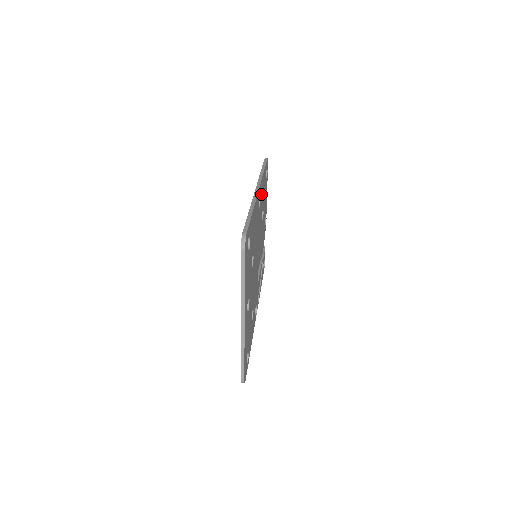
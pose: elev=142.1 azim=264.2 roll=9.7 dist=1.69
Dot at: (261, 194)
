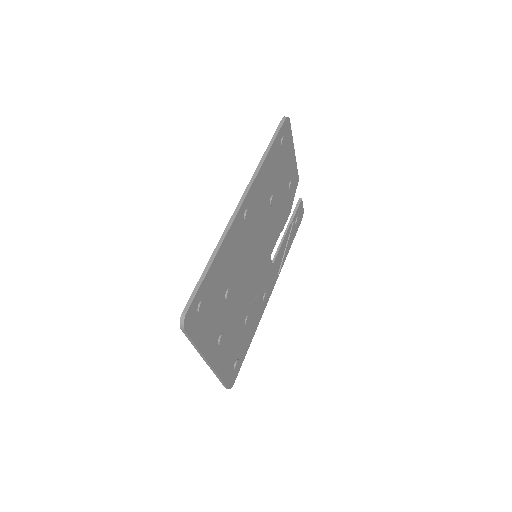
Dot at: (258, 192)
